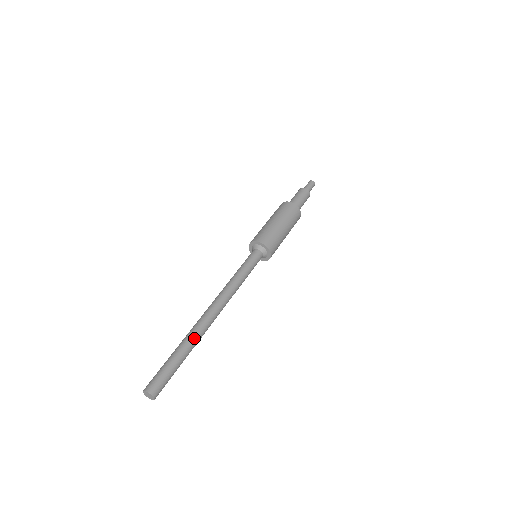
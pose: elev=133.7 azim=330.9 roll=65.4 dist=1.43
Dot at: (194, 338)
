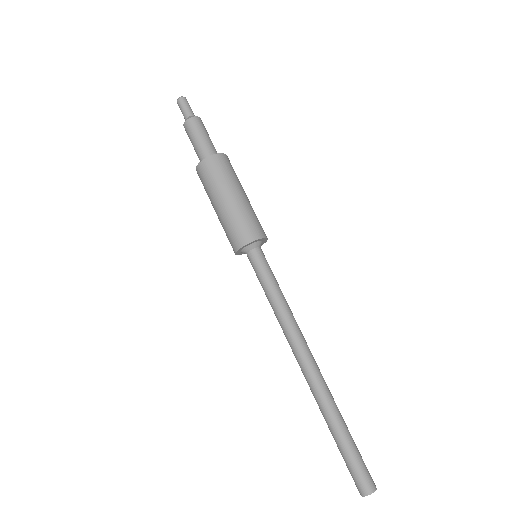
Dot at: (332, 405)
